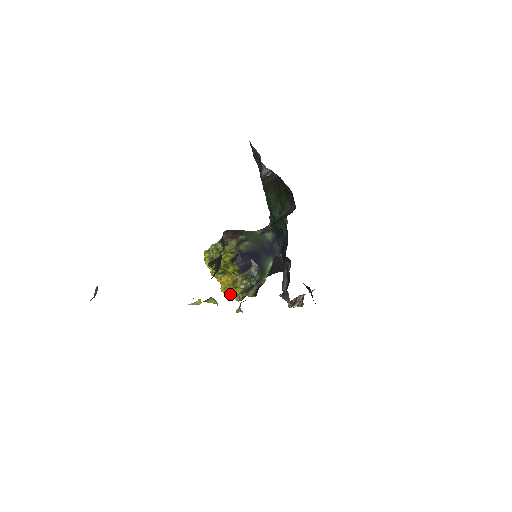
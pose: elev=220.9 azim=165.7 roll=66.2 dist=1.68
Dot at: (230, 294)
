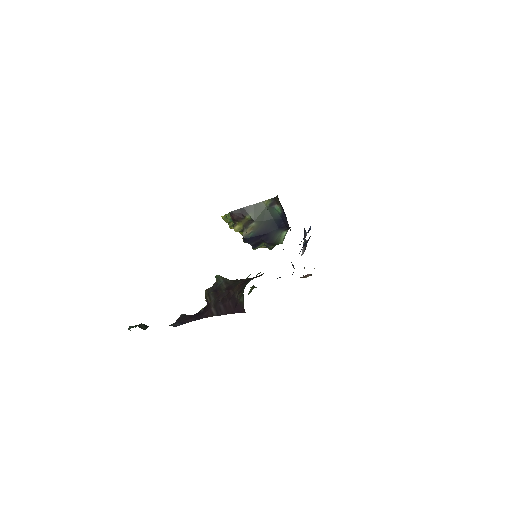
Dot at: occluded
